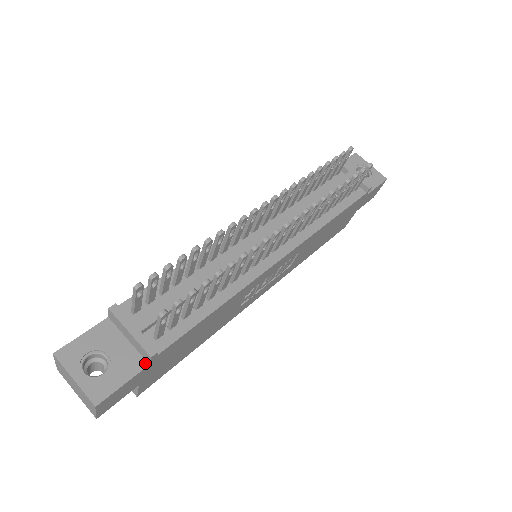
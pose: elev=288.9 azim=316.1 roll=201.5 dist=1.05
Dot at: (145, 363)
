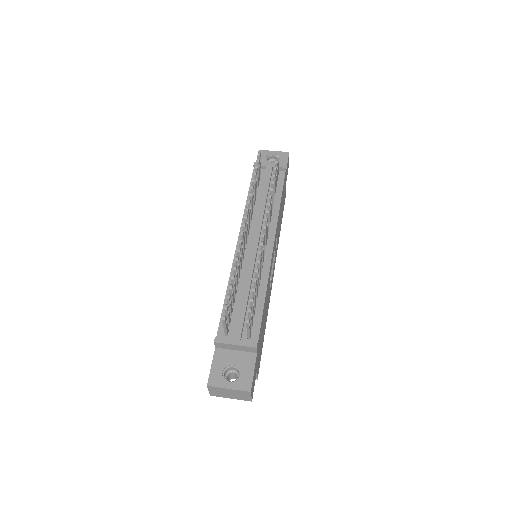
Dot at: (254, 354)
